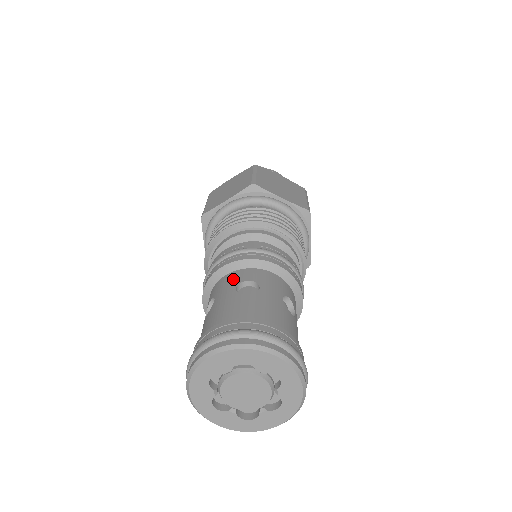
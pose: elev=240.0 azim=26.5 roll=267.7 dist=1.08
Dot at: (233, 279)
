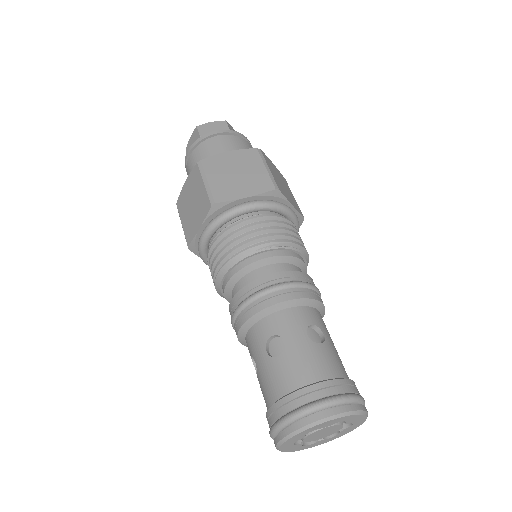
Dot at: (258, 337)
